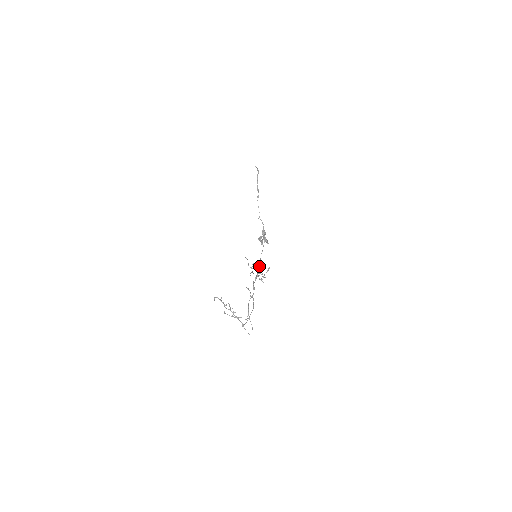
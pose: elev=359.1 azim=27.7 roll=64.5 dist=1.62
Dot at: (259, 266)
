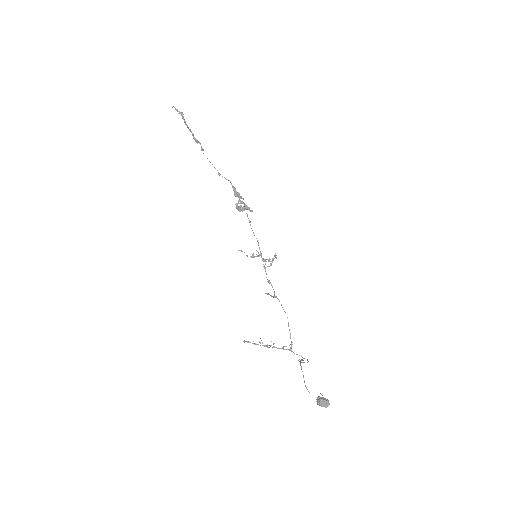
Dot at: (325, 404)
